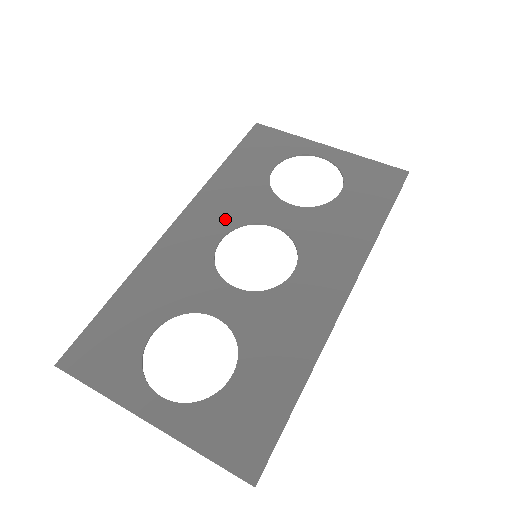
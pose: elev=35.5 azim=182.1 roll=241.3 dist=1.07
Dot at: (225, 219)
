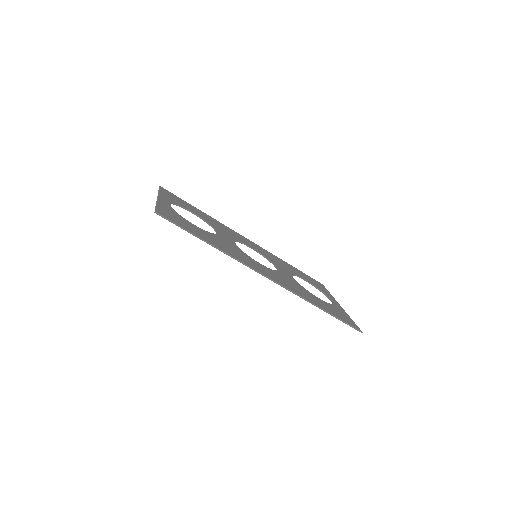
Dot at: (264, 253)
